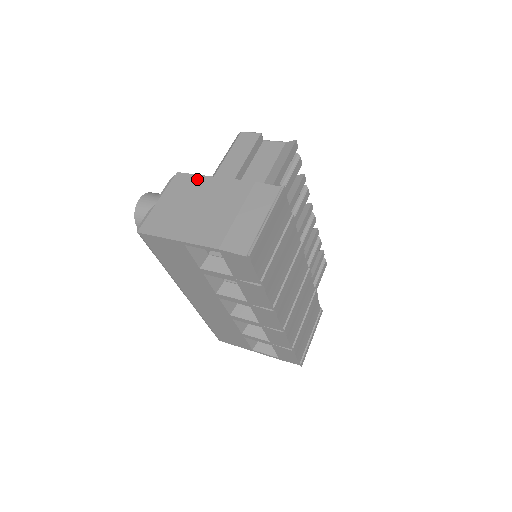
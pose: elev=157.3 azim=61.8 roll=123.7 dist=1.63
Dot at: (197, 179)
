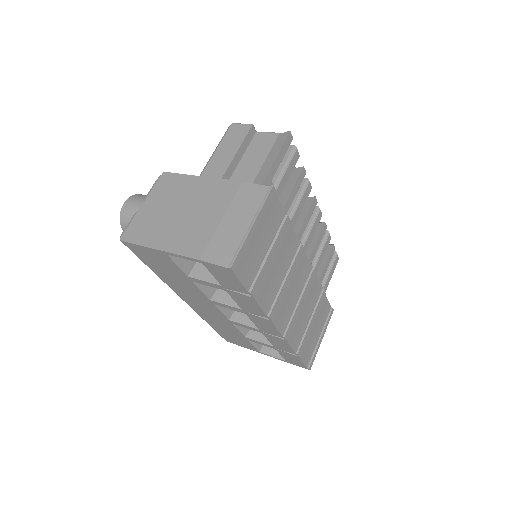
Dot at: (183, 179)
